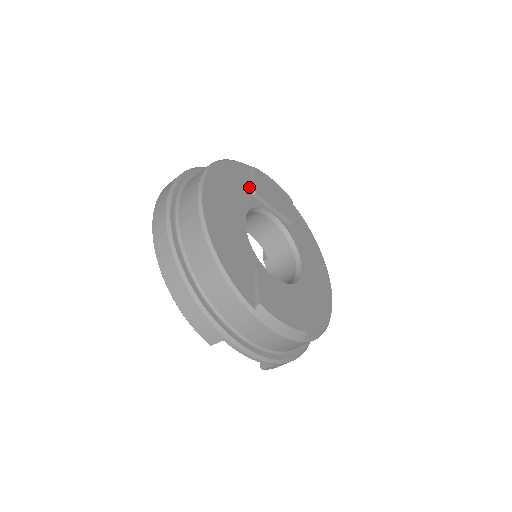
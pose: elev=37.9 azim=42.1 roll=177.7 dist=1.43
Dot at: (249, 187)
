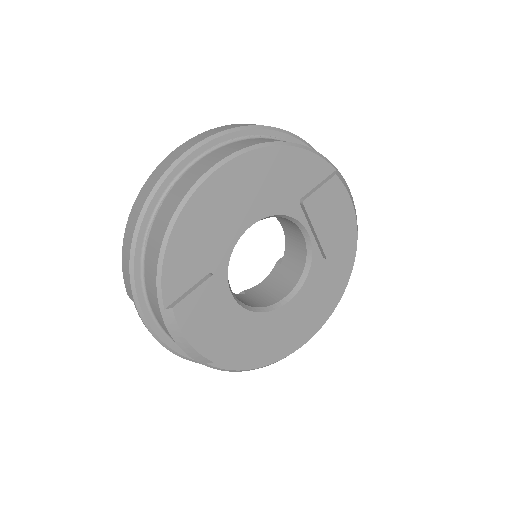
Dot at: (305, 191)
